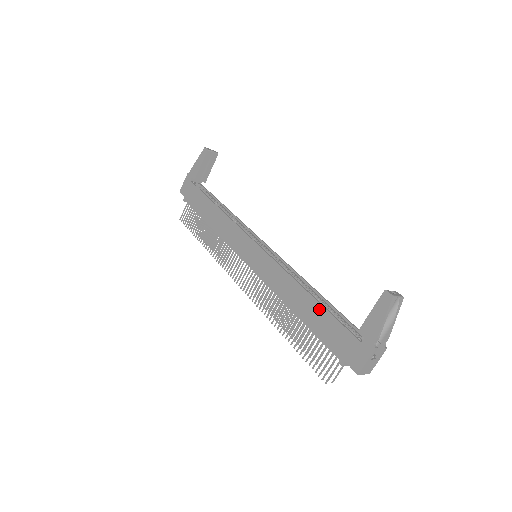
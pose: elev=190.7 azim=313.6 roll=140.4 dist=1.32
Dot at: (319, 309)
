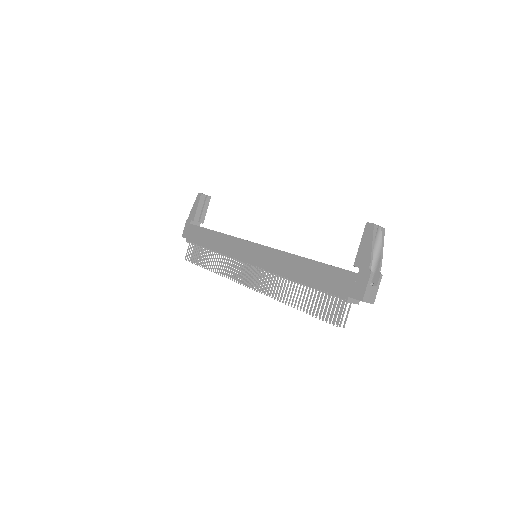
Dot at: (317, 266)
